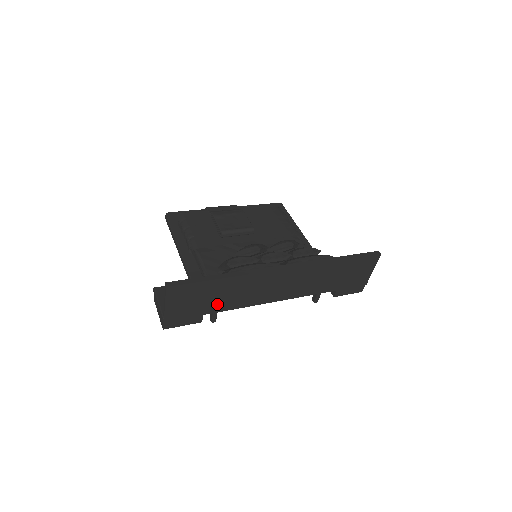
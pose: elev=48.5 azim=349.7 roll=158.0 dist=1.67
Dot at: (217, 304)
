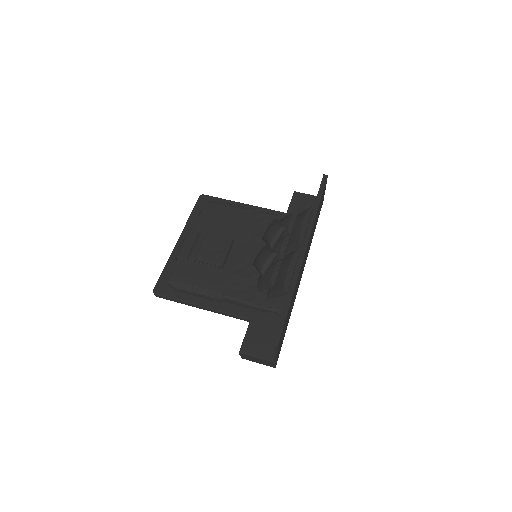
Dot at: (289, 316)
